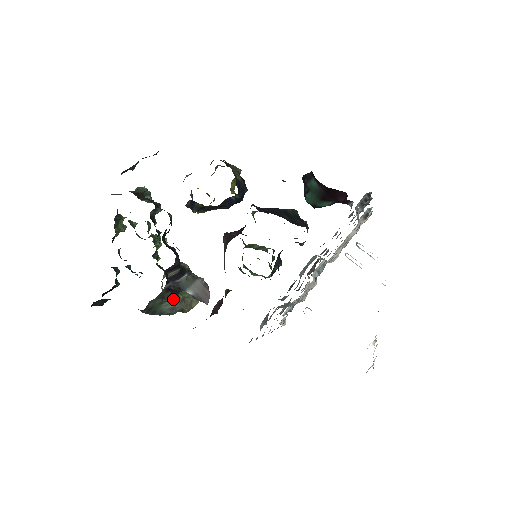
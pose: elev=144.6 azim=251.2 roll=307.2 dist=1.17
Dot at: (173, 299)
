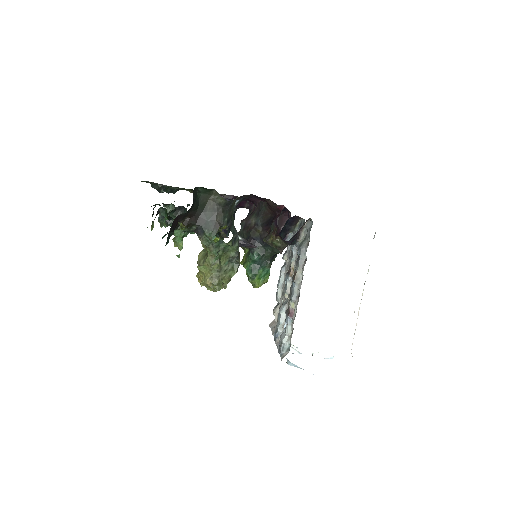
Dot at: occluded
